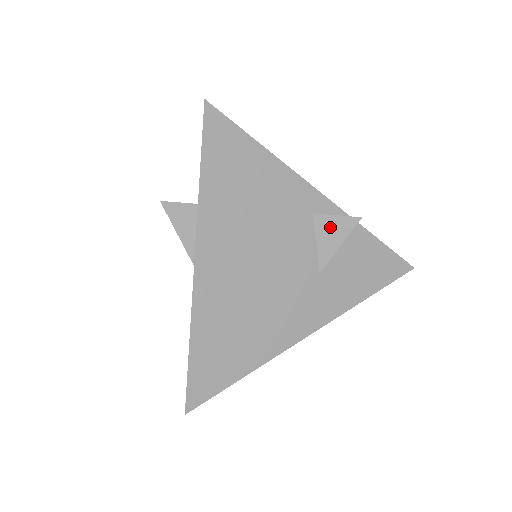
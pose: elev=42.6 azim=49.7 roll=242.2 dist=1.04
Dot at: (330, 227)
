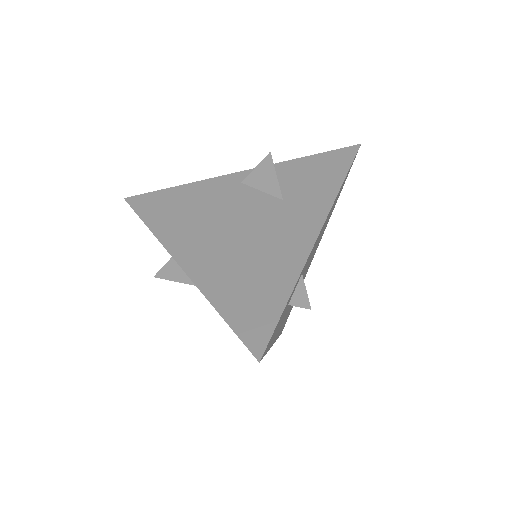
Dot at: (259, 176)
